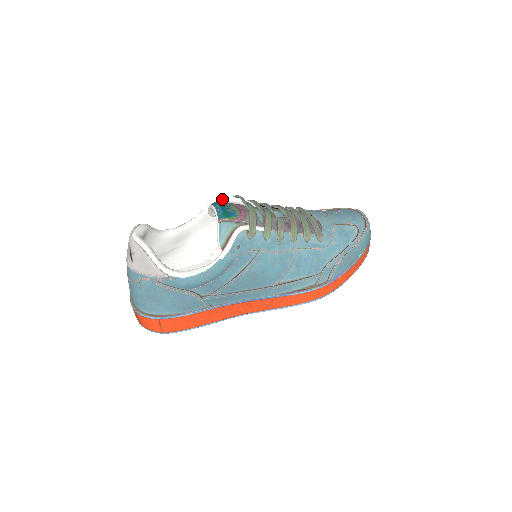
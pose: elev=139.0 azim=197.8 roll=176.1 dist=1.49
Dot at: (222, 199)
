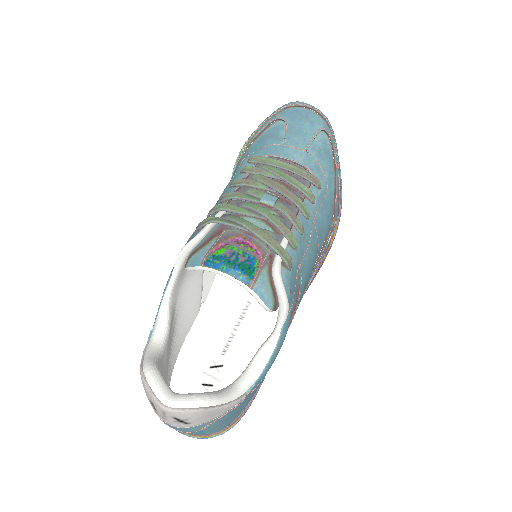
Dot at: (196, 242)
